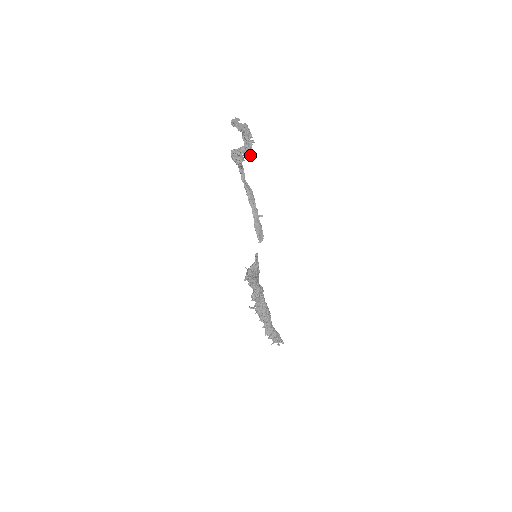
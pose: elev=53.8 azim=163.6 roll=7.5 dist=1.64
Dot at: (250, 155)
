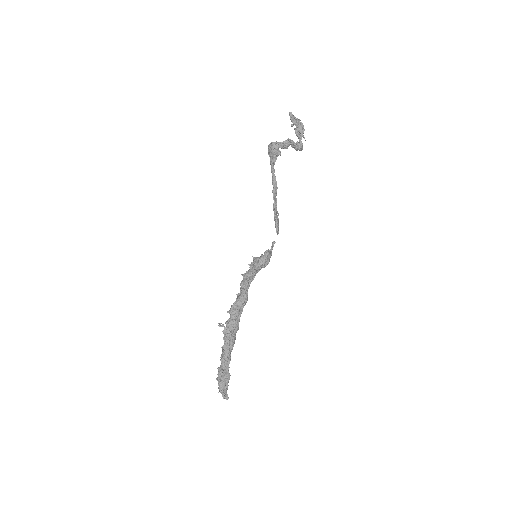
Dot at: (302, 143)
